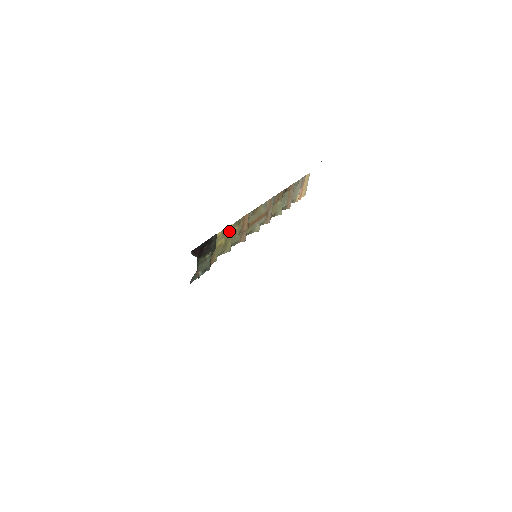
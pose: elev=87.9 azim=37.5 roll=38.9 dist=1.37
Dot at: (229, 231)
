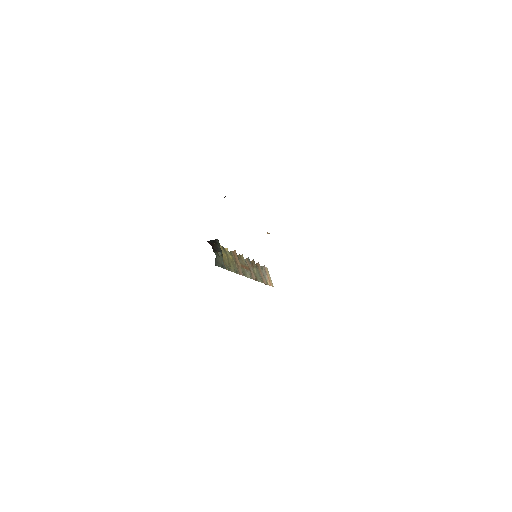
Dot at: (227, 253)
